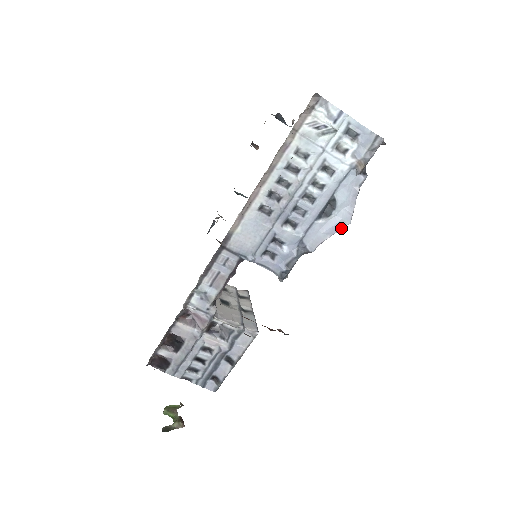
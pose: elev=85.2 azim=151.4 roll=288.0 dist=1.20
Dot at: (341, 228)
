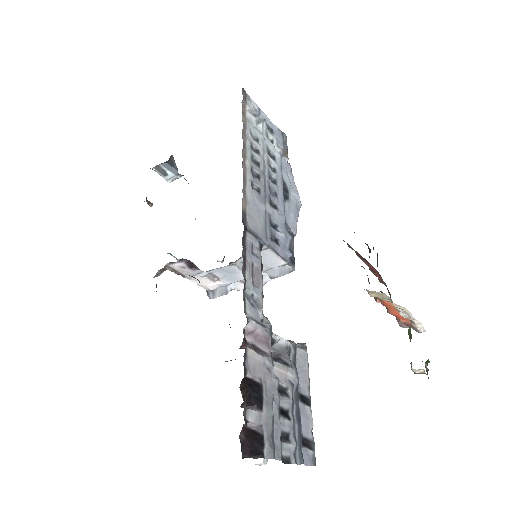
Dot at: (299, 210)
